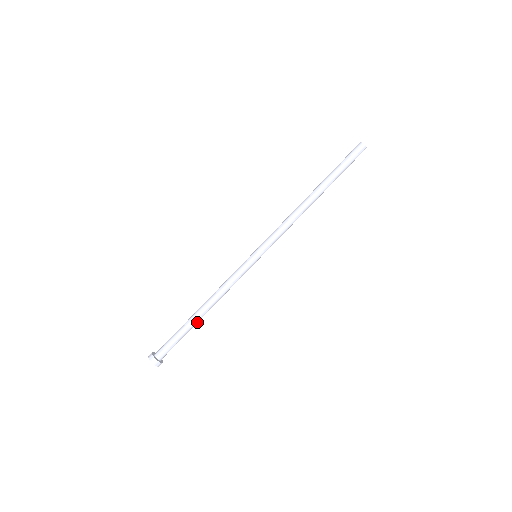
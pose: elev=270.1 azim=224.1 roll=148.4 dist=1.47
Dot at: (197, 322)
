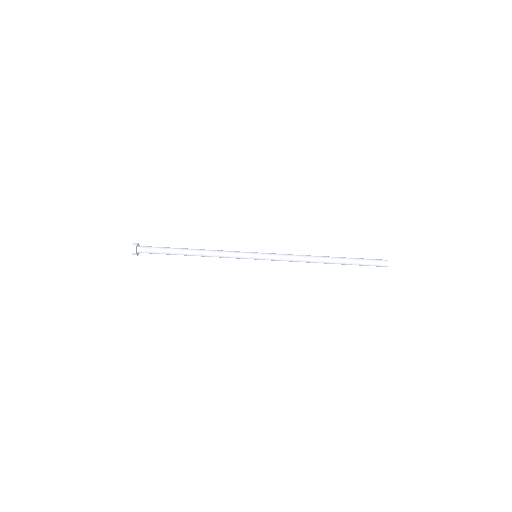
Dot at: (181, 254)
